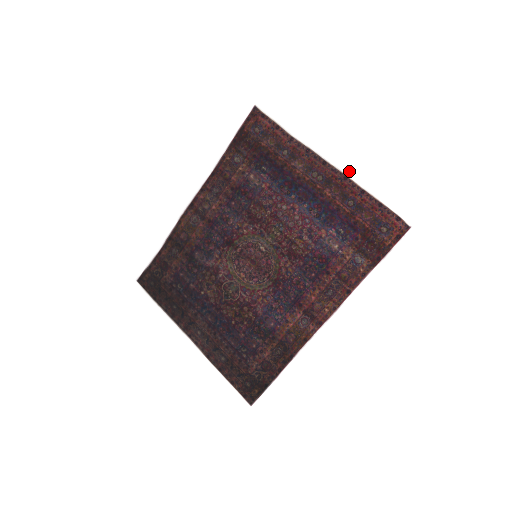
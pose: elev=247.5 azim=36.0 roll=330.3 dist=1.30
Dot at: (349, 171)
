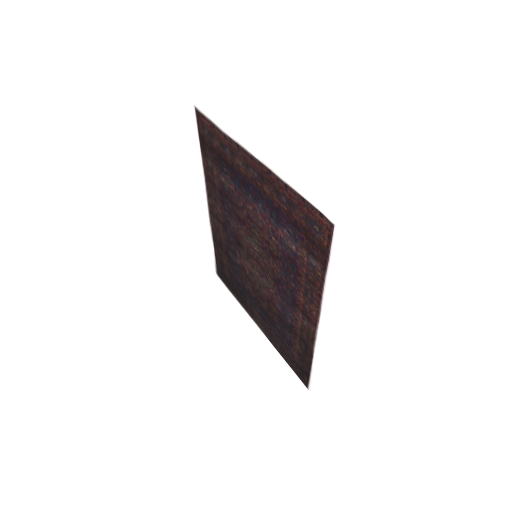
Dot at: (269, 163)
